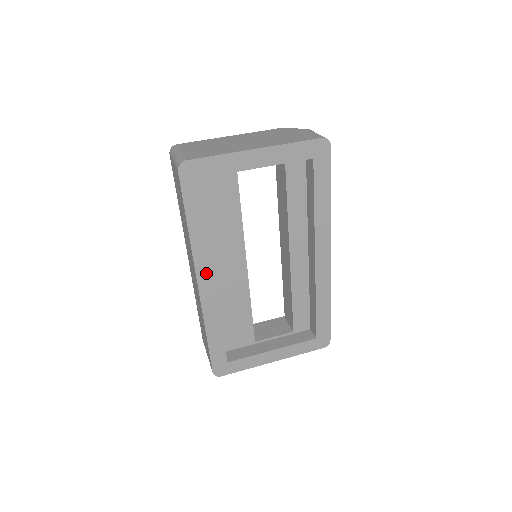
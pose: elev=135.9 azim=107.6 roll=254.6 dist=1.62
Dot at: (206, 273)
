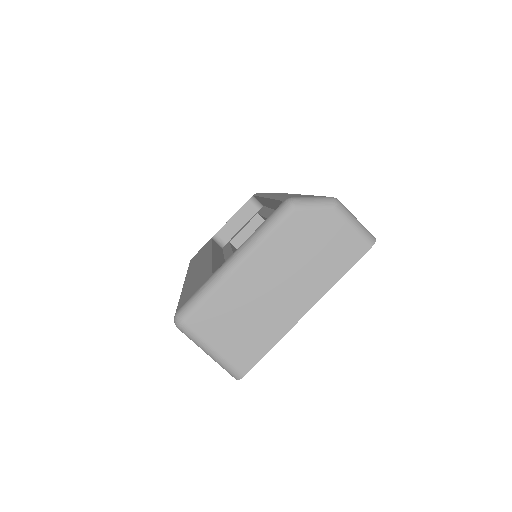
Dot at: occluded
